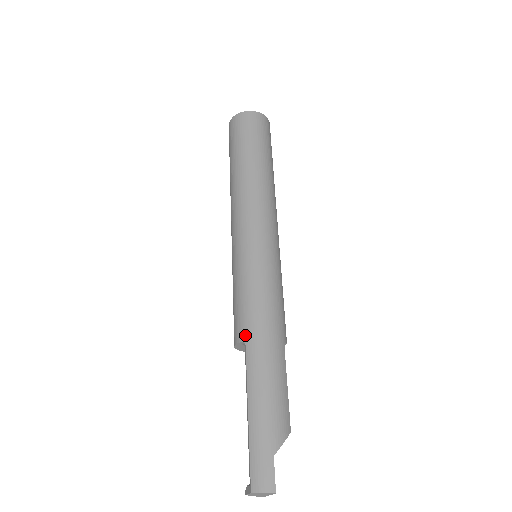
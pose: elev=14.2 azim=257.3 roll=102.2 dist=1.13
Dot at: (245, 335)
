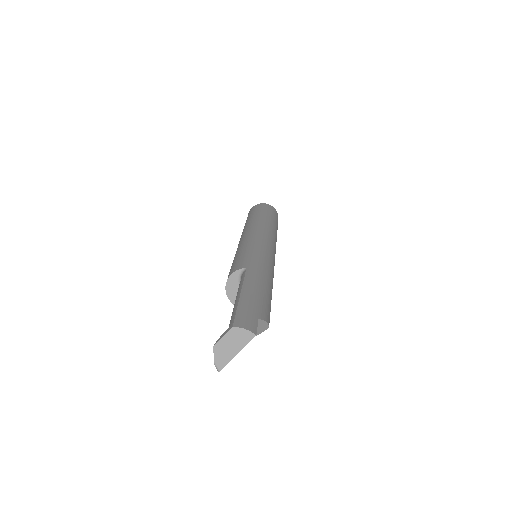
Dot at: (247, 265)
